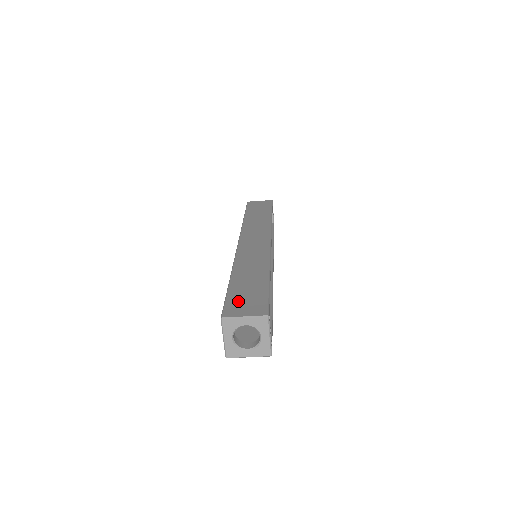
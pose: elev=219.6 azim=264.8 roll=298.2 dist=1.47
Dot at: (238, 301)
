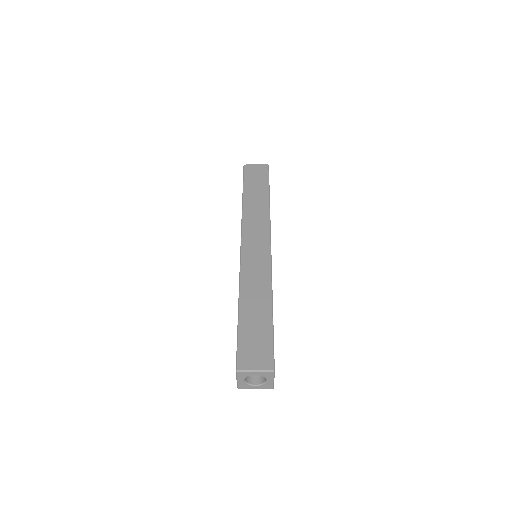
Dot at: (248, 347)
